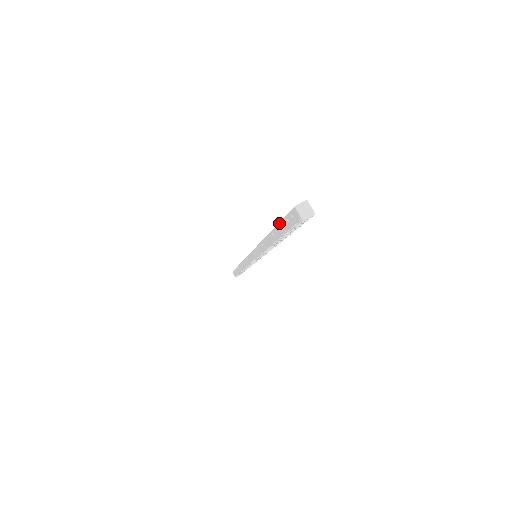
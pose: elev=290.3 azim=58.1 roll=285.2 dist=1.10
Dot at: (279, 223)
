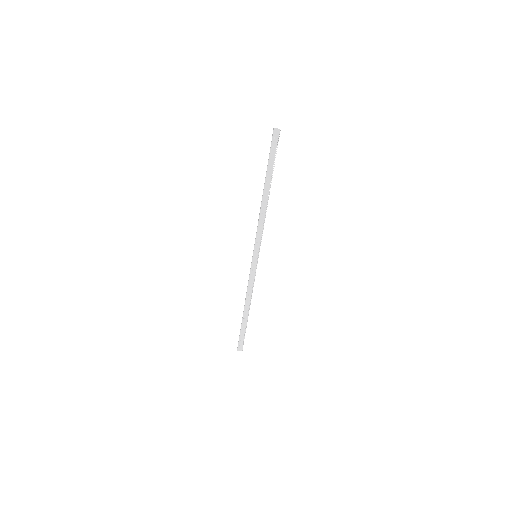
Dot at: (269, 161)
